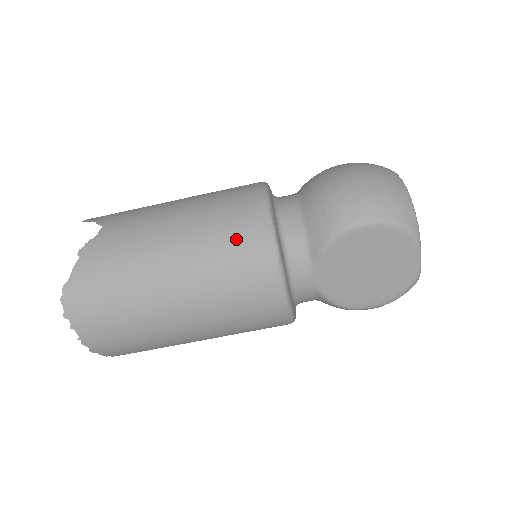
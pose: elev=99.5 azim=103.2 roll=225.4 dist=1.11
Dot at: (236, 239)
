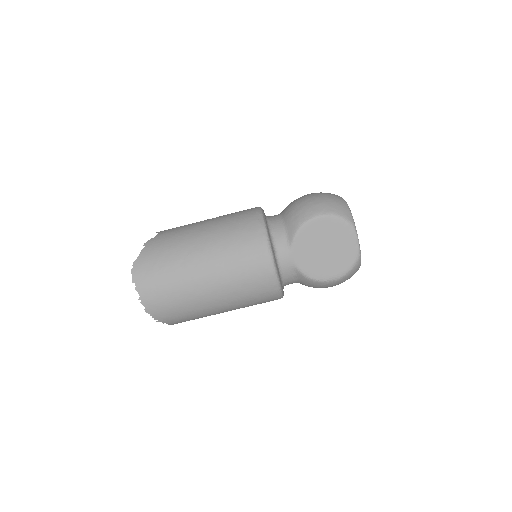
Dot at: (242, 229)
